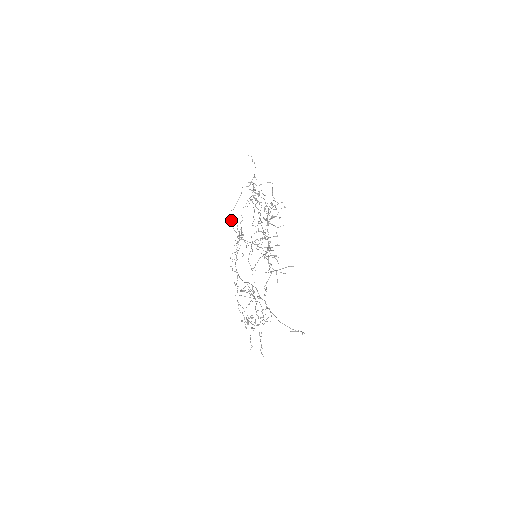
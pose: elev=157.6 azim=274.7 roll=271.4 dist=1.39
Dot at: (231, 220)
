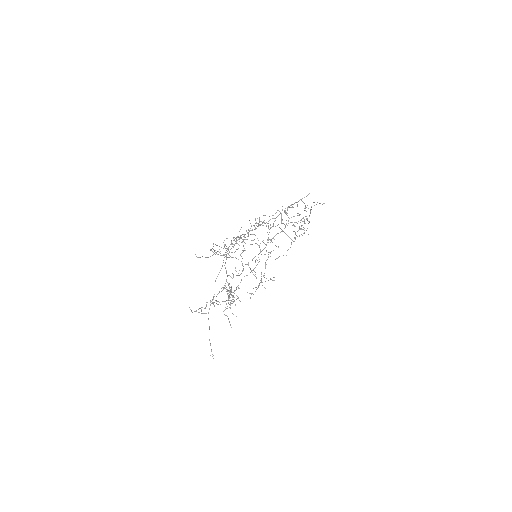
Dot at: (217, 245)
